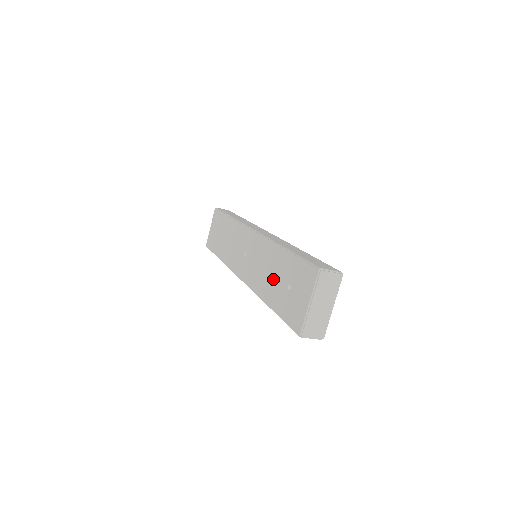
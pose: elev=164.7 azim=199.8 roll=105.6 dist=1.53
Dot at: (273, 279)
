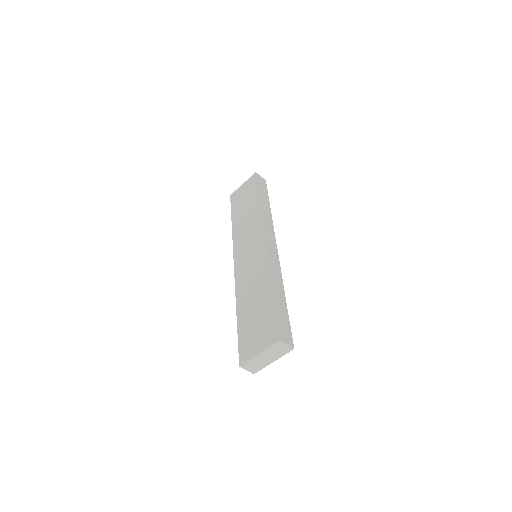
Dot at: (251, 301)
